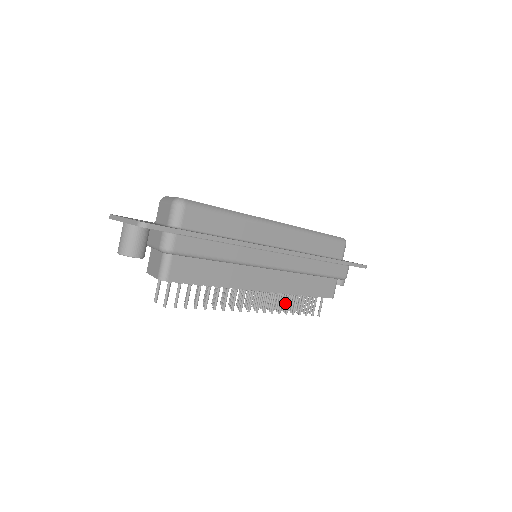
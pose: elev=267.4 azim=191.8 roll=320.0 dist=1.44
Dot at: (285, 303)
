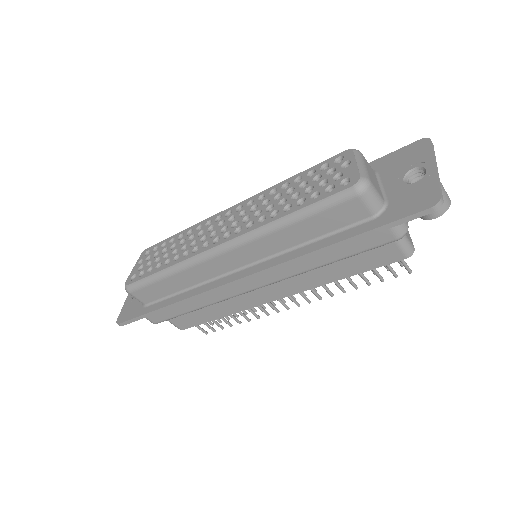
Dot at: occluded
